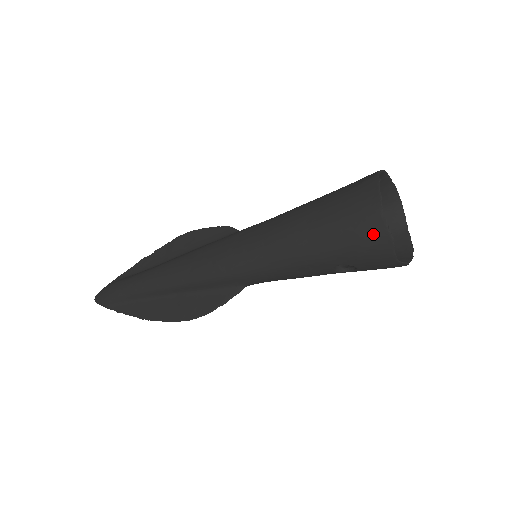
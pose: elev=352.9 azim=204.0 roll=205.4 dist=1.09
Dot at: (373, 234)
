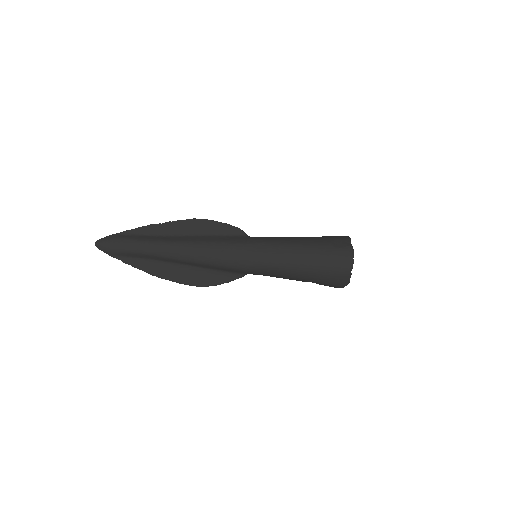
Dot at: (342, 278)
